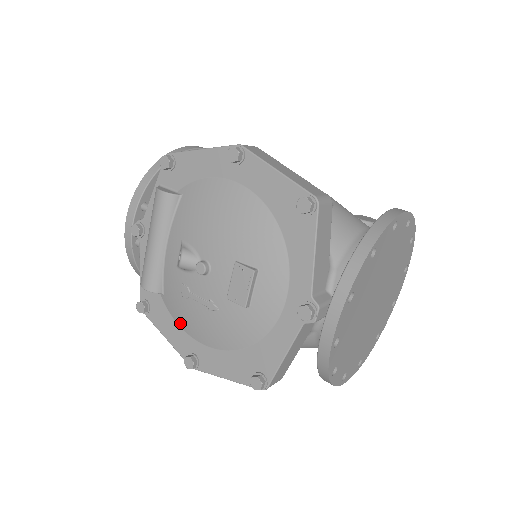
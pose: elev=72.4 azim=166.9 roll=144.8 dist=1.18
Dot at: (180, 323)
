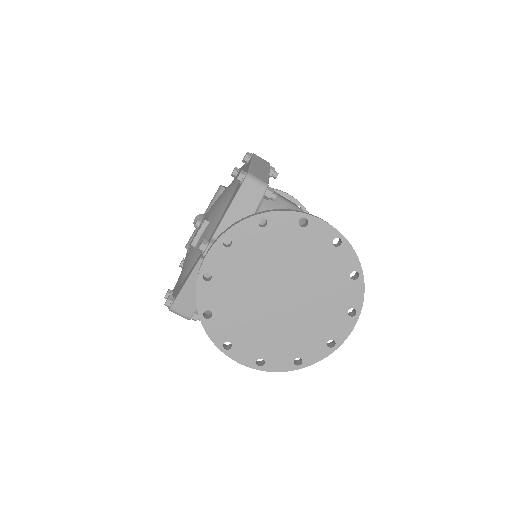
Dot at: occluded
